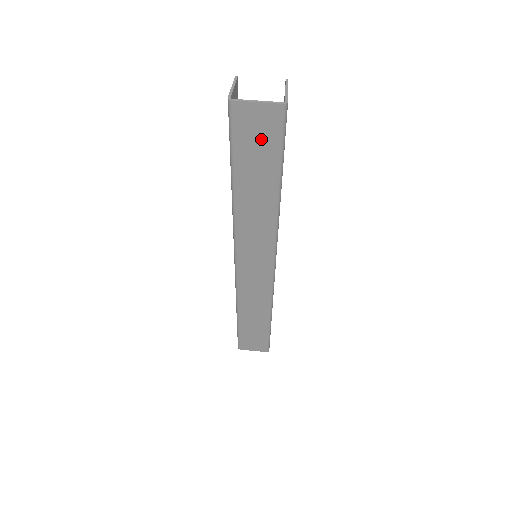
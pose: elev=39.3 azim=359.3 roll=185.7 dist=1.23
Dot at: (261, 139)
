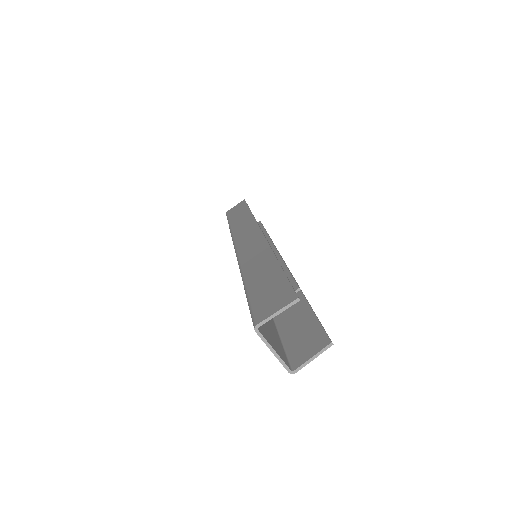
Dot at: occluded
